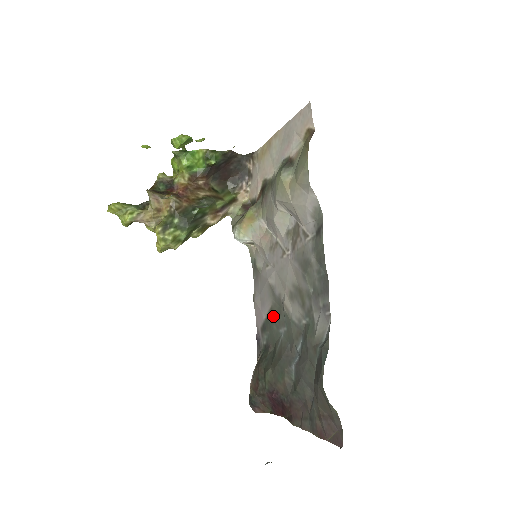
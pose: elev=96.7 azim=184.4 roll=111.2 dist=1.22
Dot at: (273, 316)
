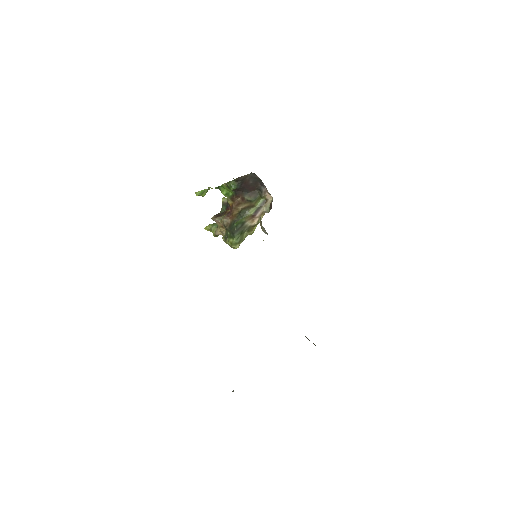
Dot at: occluded
